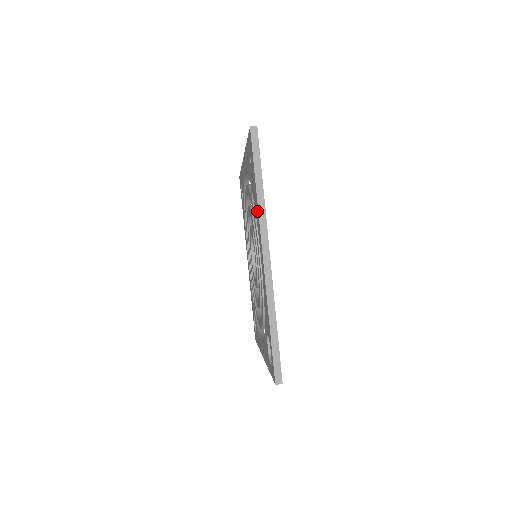
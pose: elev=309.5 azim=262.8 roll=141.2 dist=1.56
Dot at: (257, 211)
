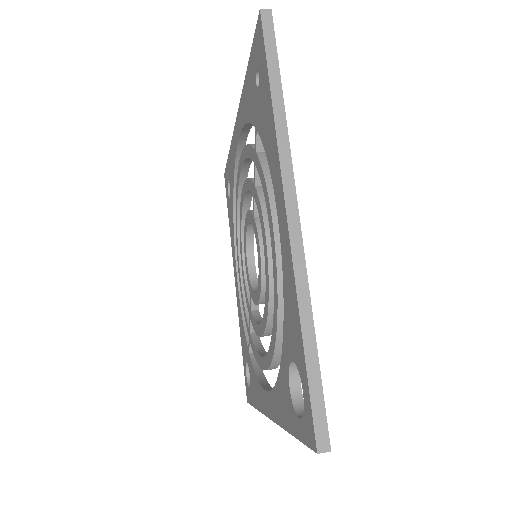
Dot at: (272, 140)
